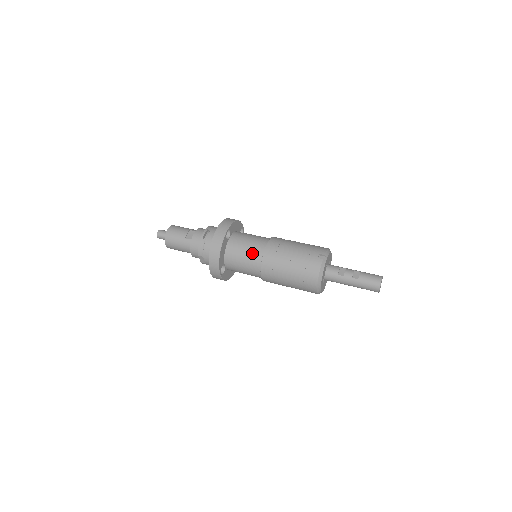
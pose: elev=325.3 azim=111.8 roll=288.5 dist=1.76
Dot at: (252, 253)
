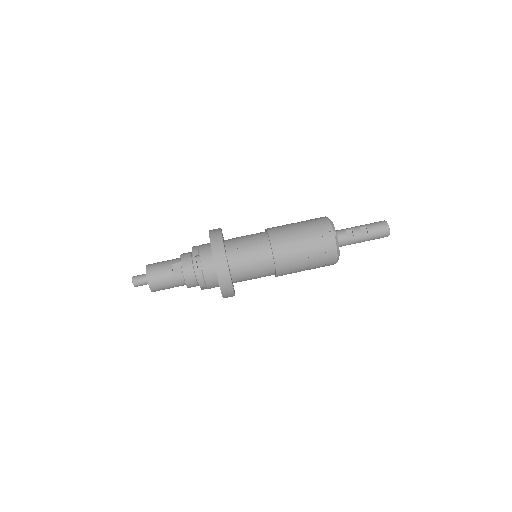
Dot at: (260, 261)
